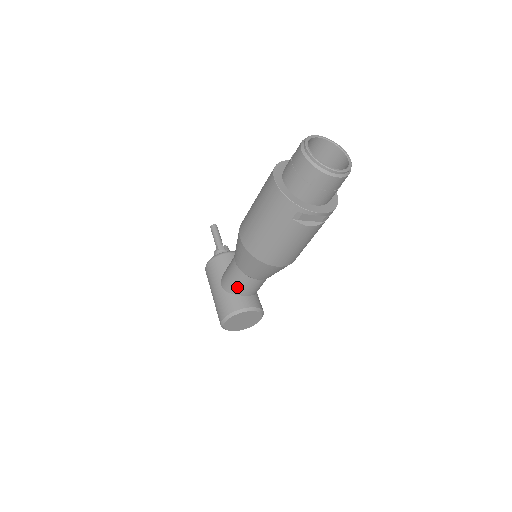
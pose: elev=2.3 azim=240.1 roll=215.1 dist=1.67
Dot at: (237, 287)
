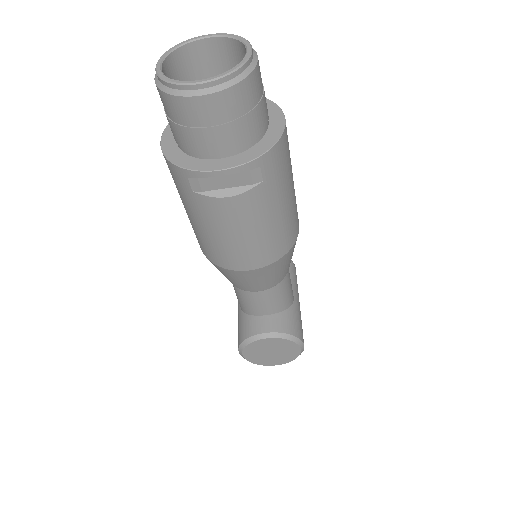
Dot at: (244, 304)
